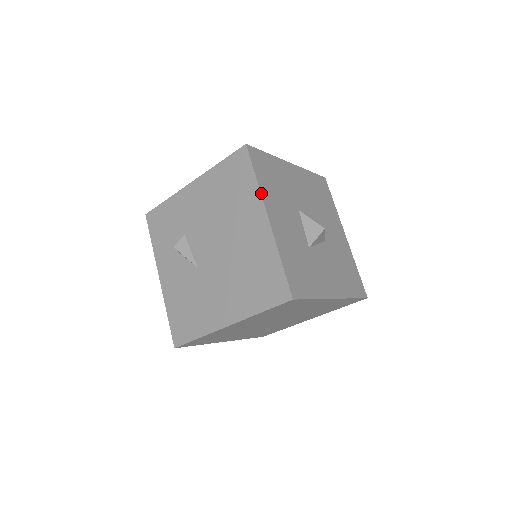
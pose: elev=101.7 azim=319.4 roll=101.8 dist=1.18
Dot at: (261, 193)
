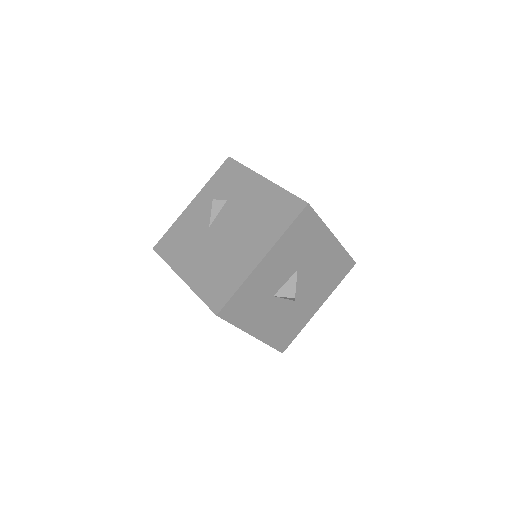
Dot at: (278, 241)
